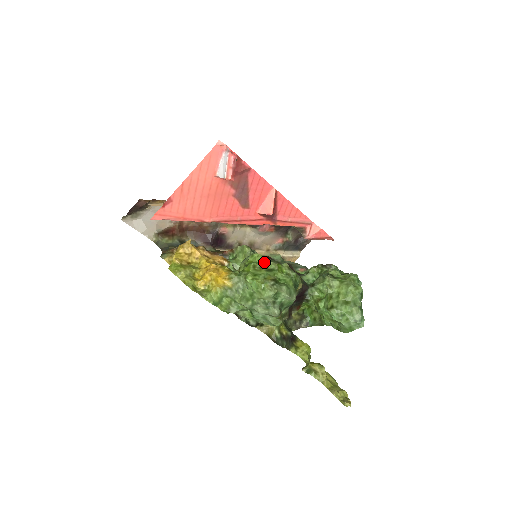
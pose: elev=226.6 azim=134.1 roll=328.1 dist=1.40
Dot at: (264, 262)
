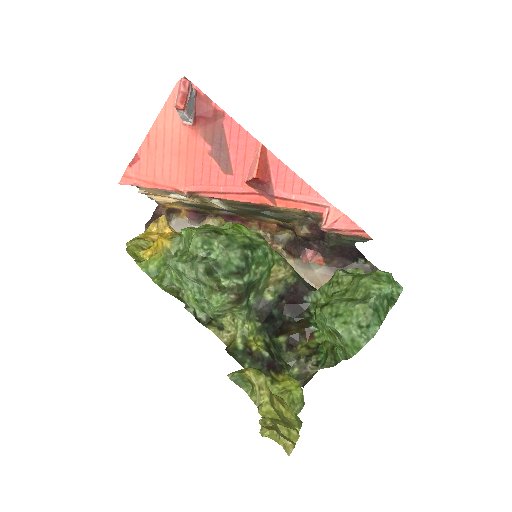
Dot at: occluded
